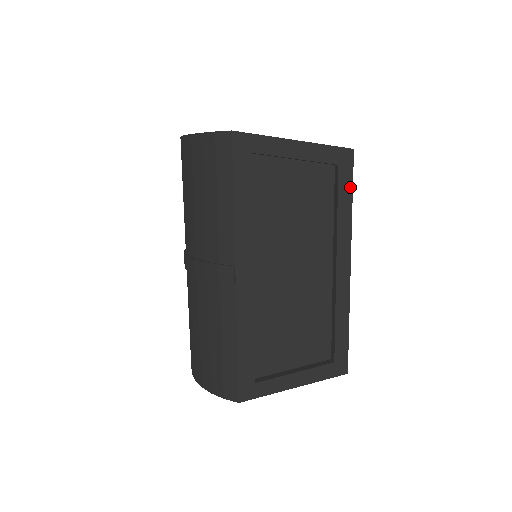
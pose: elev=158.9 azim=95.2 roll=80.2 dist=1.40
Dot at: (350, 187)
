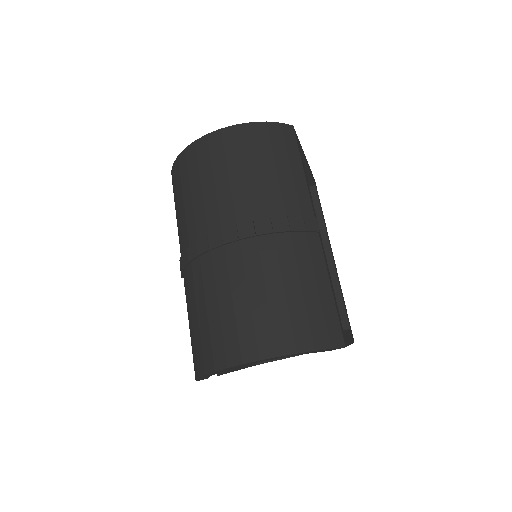
Dot at: occluded
